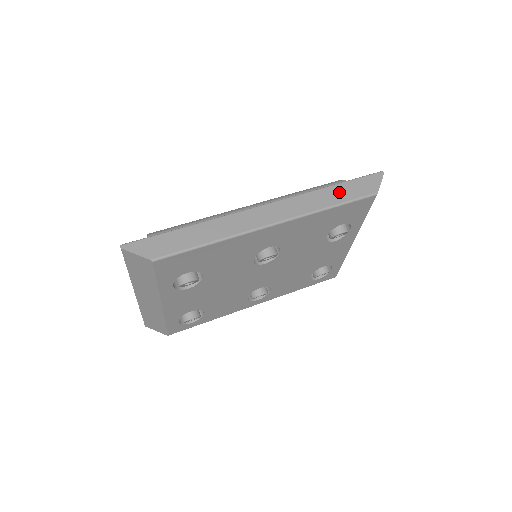
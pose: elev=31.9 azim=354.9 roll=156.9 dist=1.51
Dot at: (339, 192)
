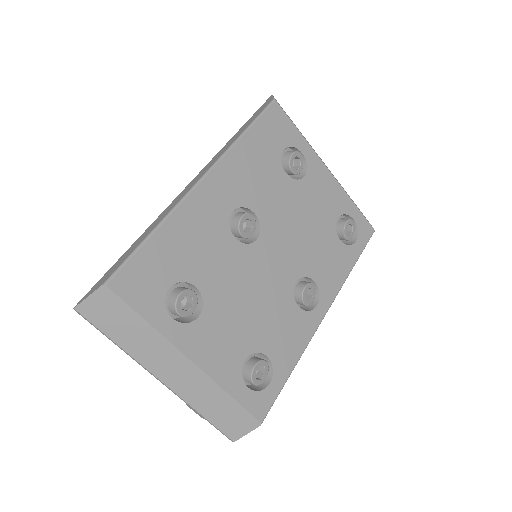
Dot at: (244, 127)
